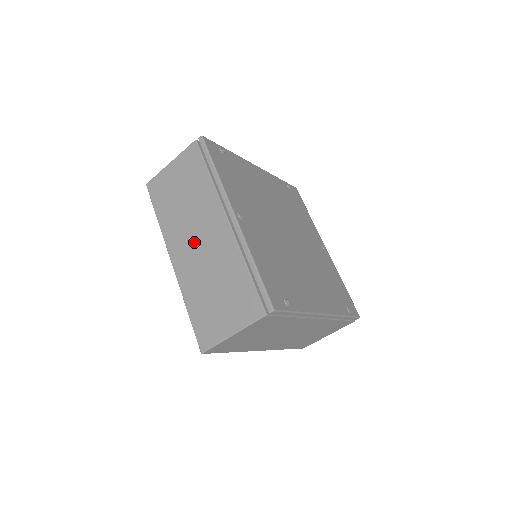
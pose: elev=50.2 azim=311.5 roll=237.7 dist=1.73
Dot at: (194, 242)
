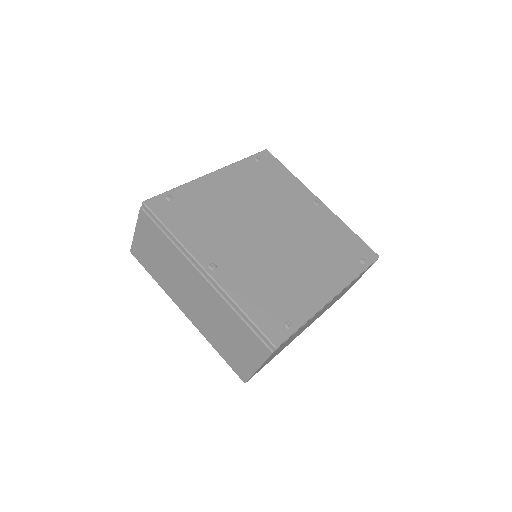
Dot at: (191, 298)
